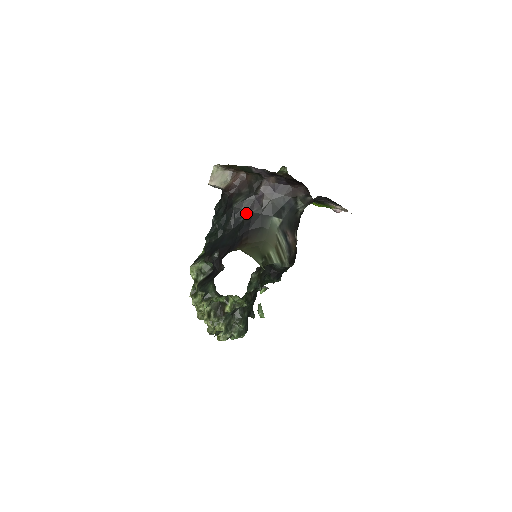
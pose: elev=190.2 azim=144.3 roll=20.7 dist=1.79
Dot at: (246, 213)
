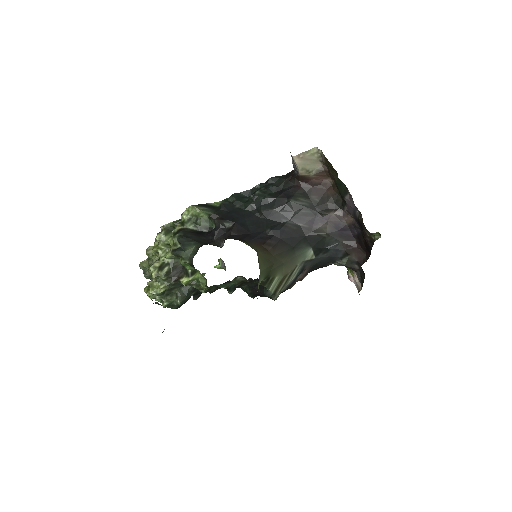
Dot at: (294, 219)
